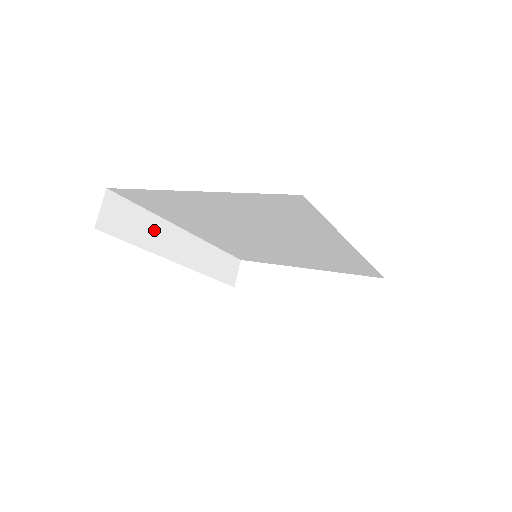
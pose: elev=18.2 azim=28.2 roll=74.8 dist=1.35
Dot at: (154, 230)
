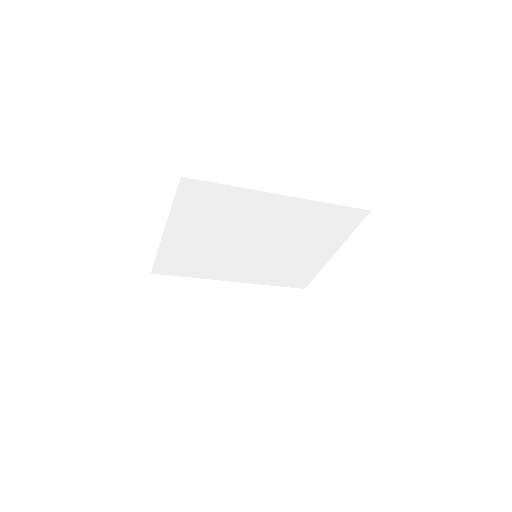
Dot at: (200, 288)
